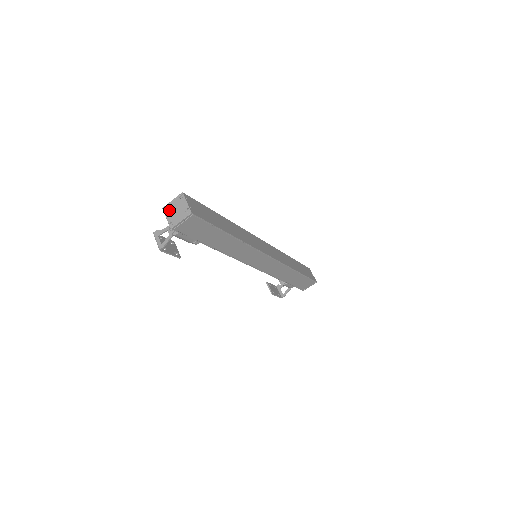
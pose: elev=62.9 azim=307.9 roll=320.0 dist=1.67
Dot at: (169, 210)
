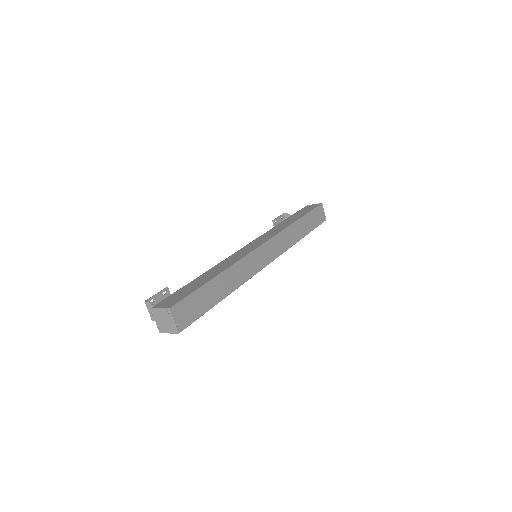
Dot at: (157, 316)
